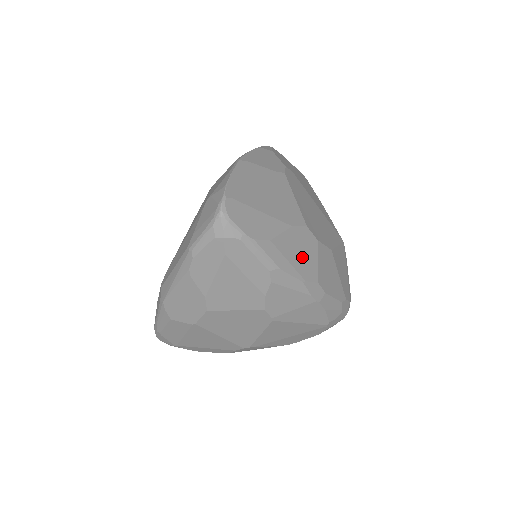
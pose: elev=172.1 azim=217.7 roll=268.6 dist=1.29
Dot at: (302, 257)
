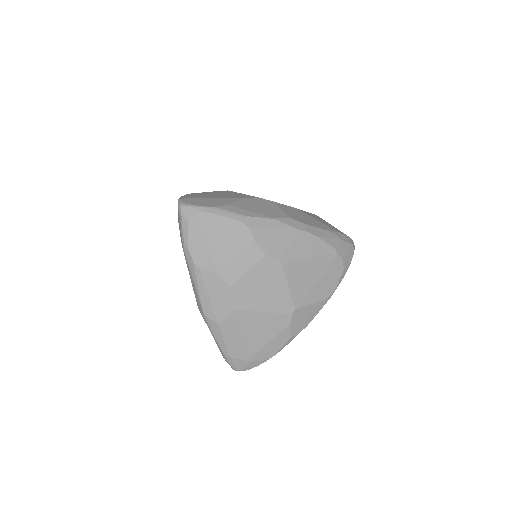
Dot at: (265, 209)
